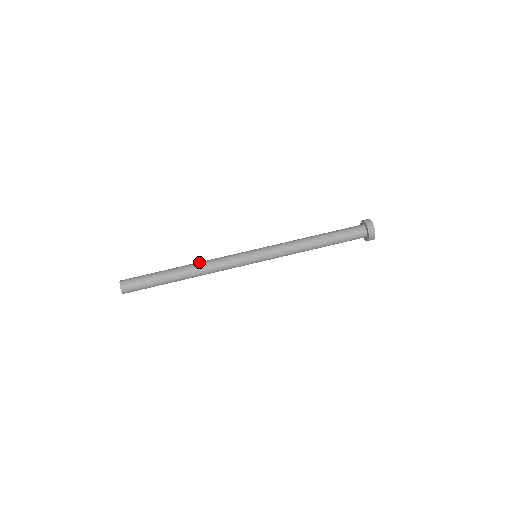
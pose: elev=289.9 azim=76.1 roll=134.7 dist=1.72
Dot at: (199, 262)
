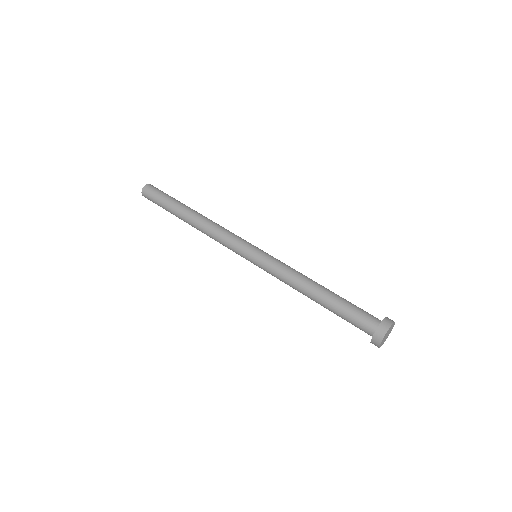
Dot at: occluded
